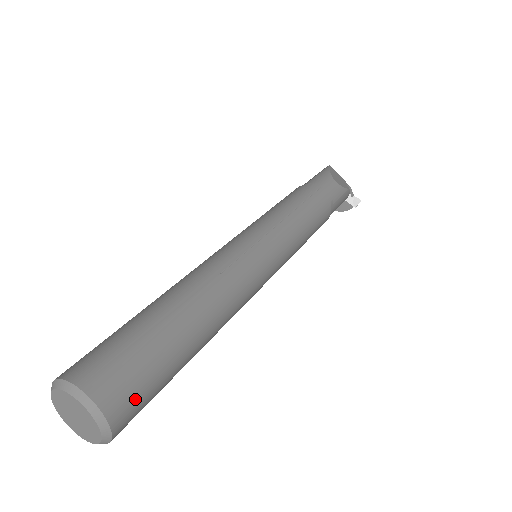
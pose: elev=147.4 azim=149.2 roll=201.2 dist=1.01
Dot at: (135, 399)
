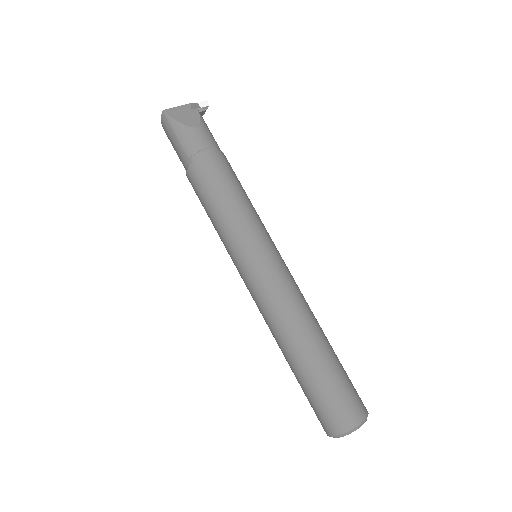
Dot at: (358, 396)
